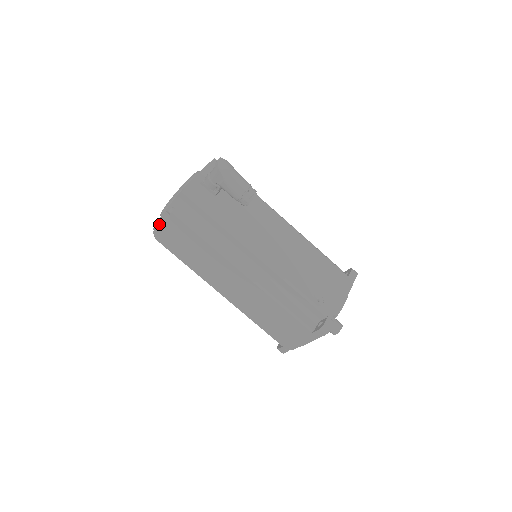
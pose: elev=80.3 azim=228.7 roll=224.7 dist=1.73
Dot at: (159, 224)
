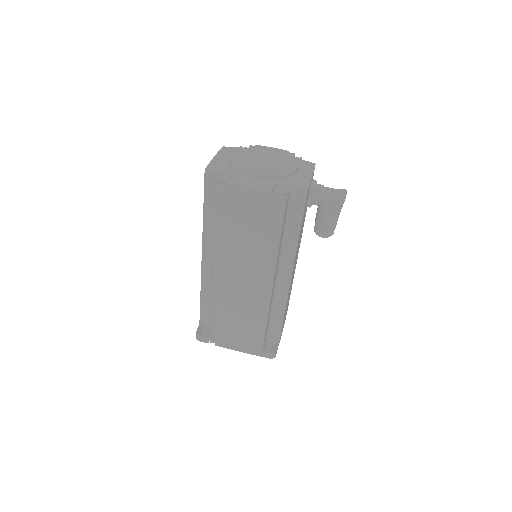
Dot at: (250, 191)
